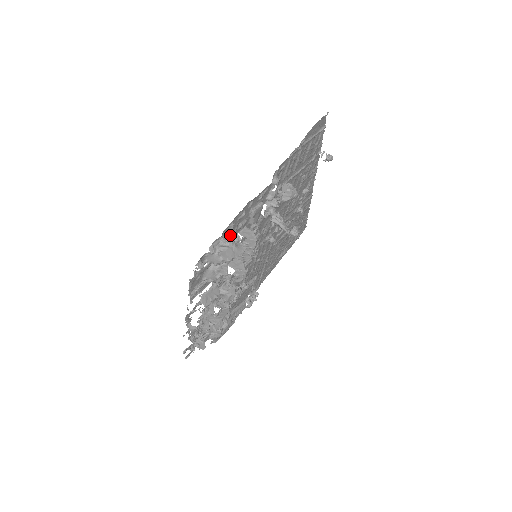
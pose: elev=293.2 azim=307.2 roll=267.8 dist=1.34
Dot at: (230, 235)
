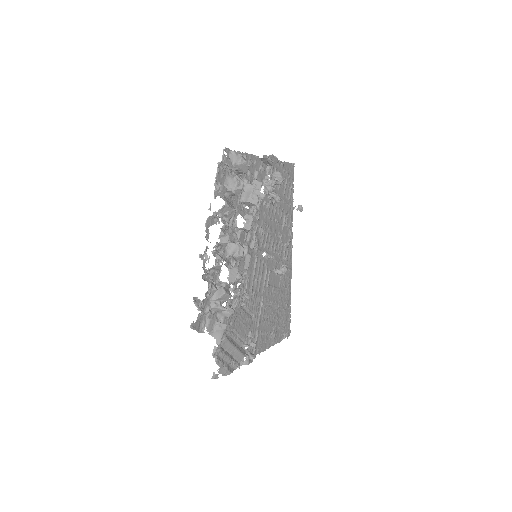
Dot at: occluded
